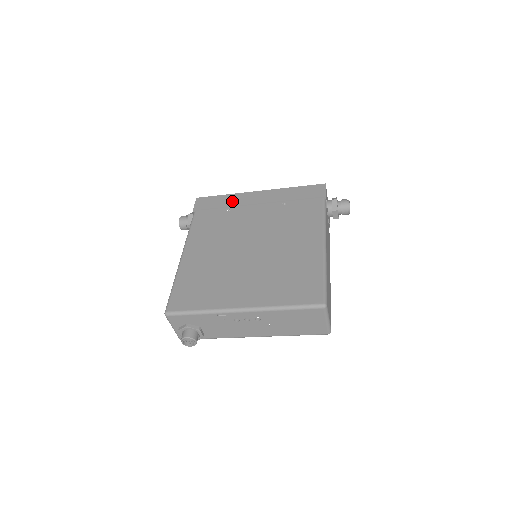
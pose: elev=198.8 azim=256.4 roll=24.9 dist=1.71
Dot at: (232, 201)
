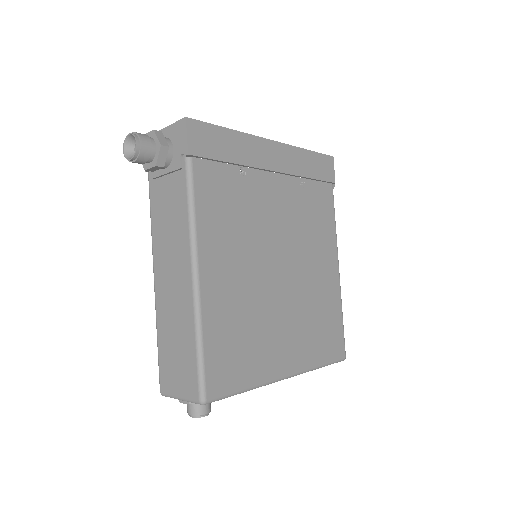
Dot at: (244, 152)
